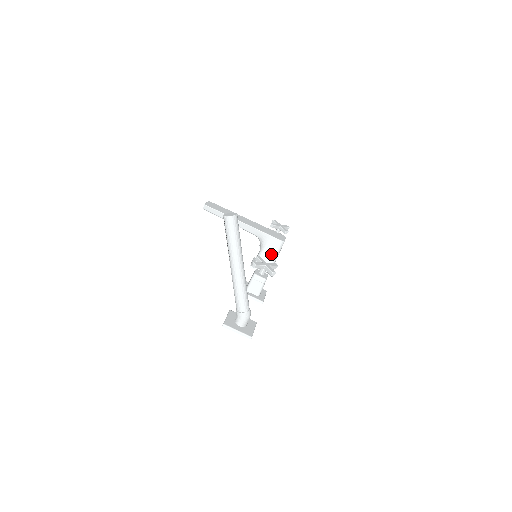
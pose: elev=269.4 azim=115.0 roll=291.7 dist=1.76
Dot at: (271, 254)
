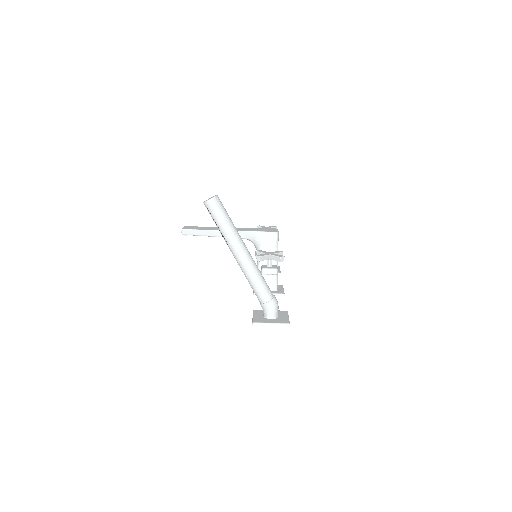
Dot at: (270, 251)
